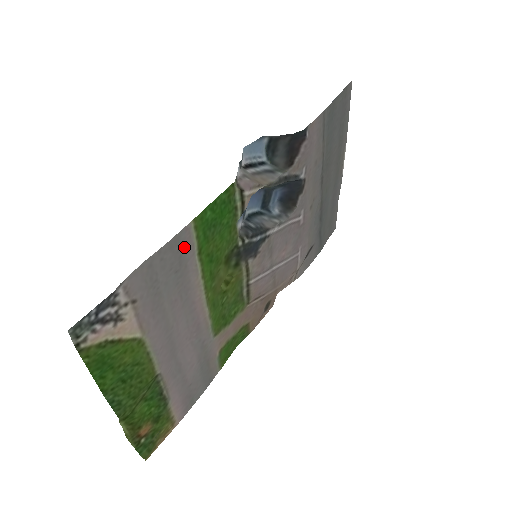
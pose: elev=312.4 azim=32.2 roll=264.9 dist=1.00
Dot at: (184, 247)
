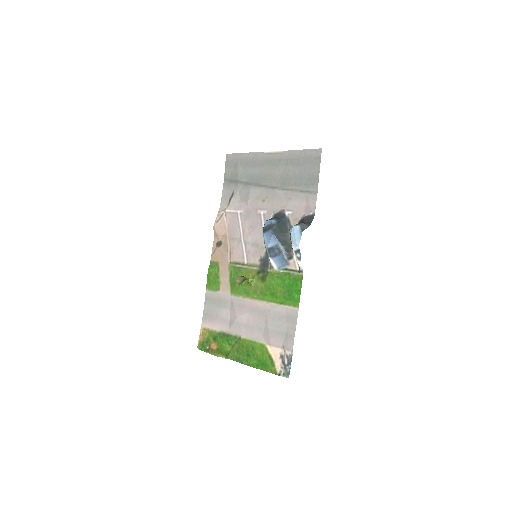
Dot at: (289, 314)
